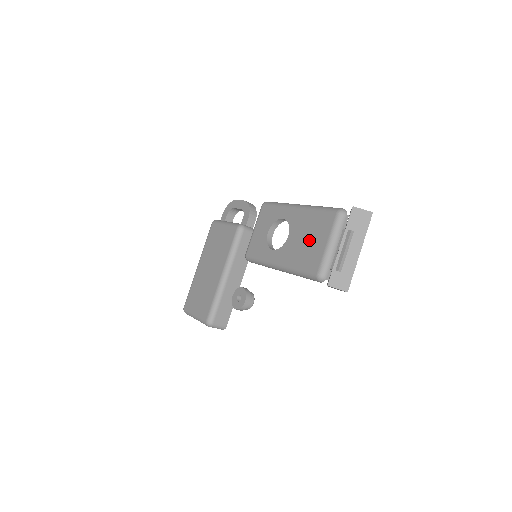
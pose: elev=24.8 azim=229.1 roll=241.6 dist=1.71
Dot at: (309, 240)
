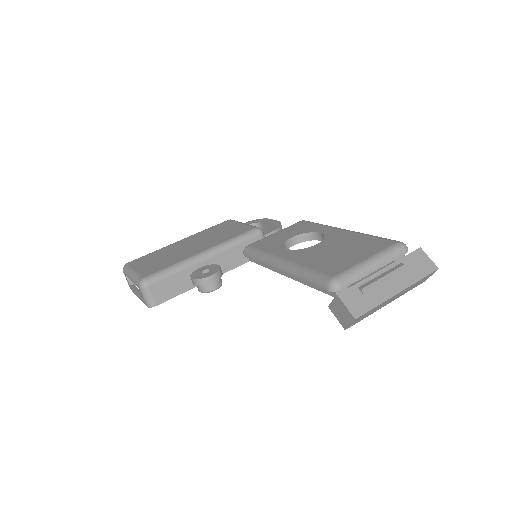
Dot at: (343, 252)
